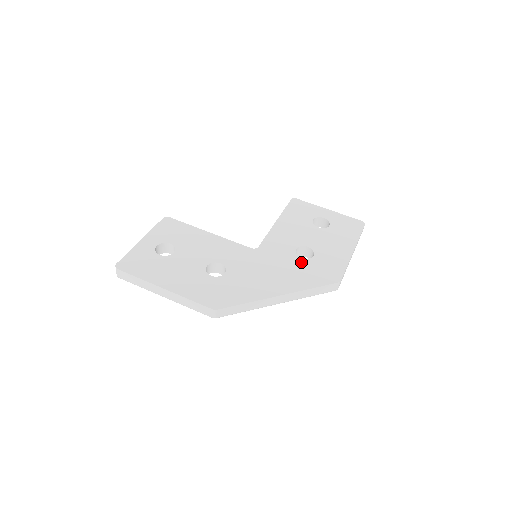
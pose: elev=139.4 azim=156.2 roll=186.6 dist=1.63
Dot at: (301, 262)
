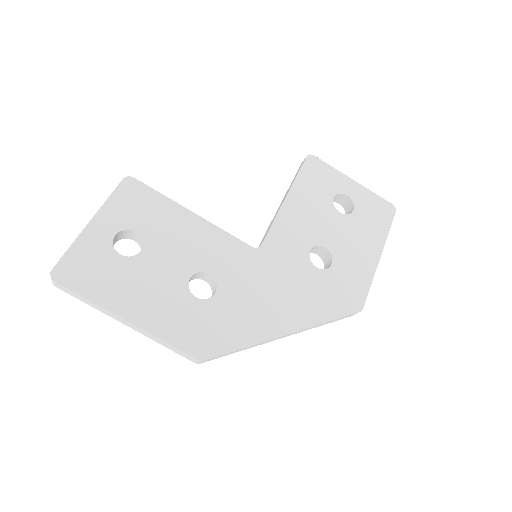
Dot at: (316, 275)
